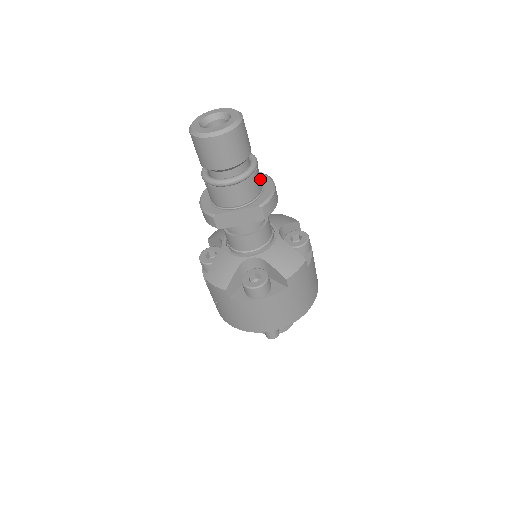
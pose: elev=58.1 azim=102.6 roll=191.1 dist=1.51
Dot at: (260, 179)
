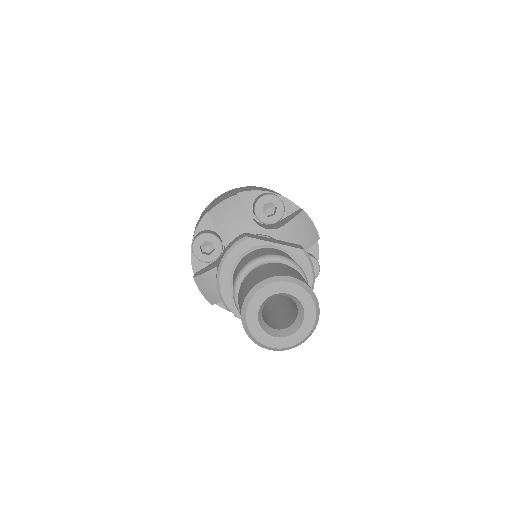
Dot at: occluded
